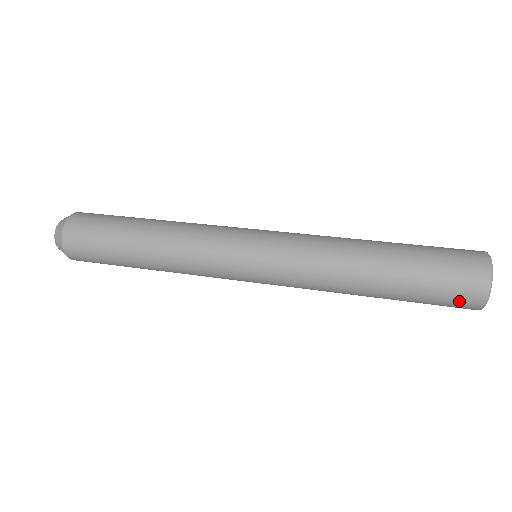
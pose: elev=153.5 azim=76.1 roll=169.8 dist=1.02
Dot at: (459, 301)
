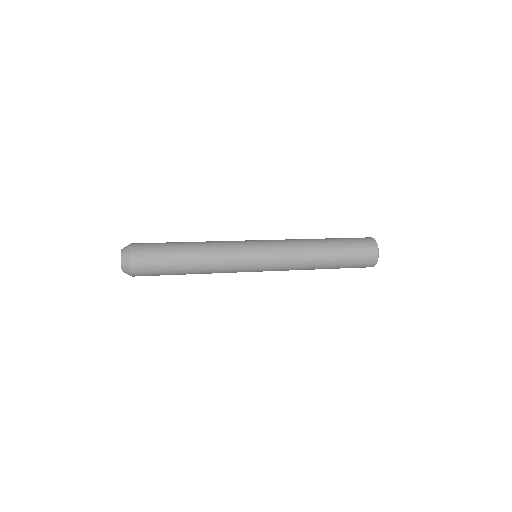
Dot at: (367, 249)
